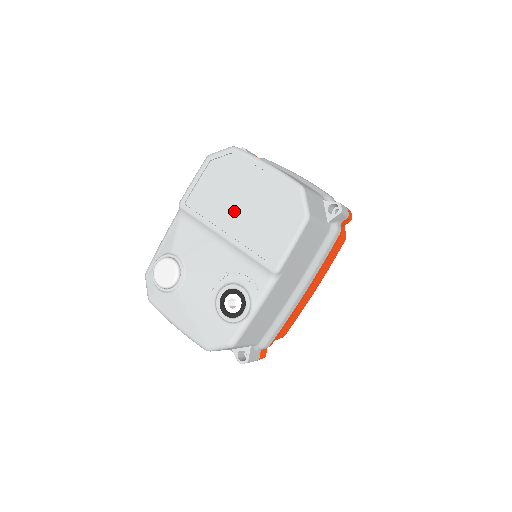
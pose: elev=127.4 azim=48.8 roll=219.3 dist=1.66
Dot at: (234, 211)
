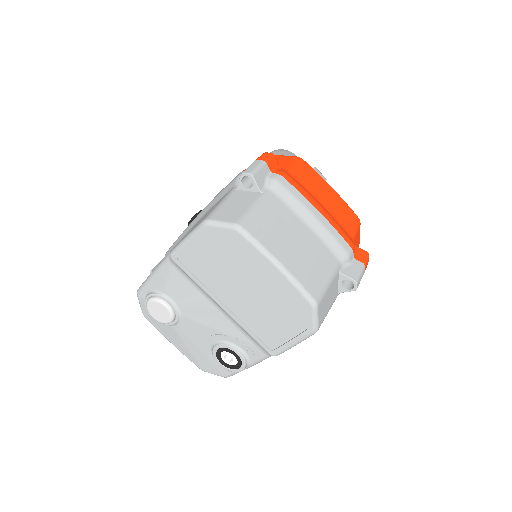
Dot at: (235, 291)
